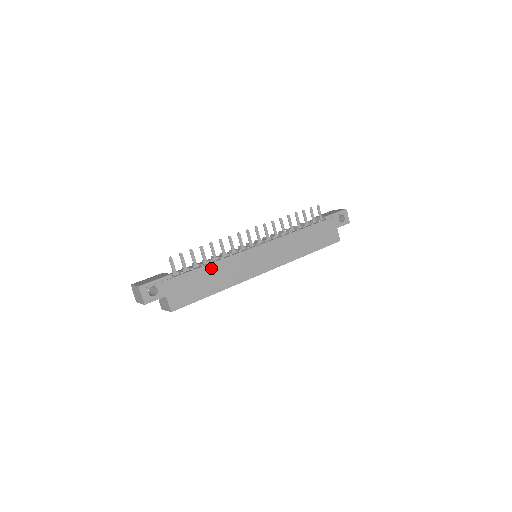
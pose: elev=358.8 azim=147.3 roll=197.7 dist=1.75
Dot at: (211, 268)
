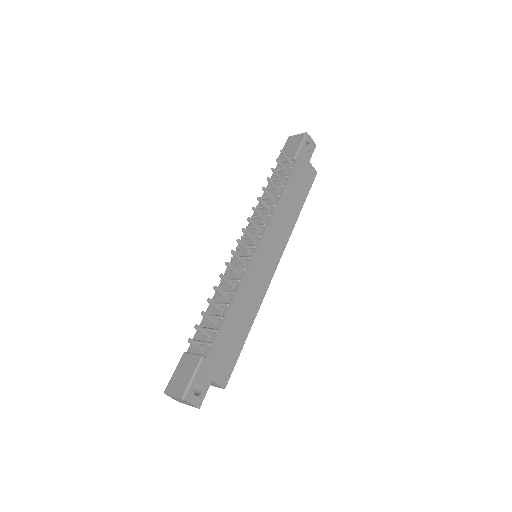
Dot at: (232, 313)
